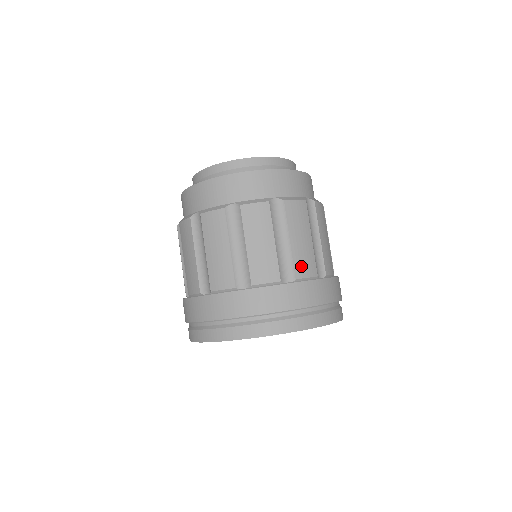
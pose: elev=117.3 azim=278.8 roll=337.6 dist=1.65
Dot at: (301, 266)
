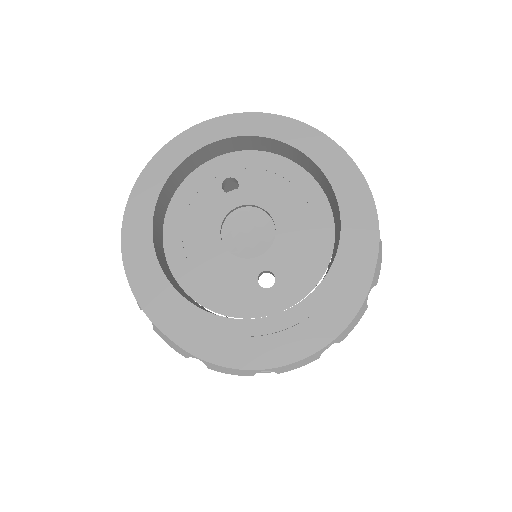
Dot at: occluded
